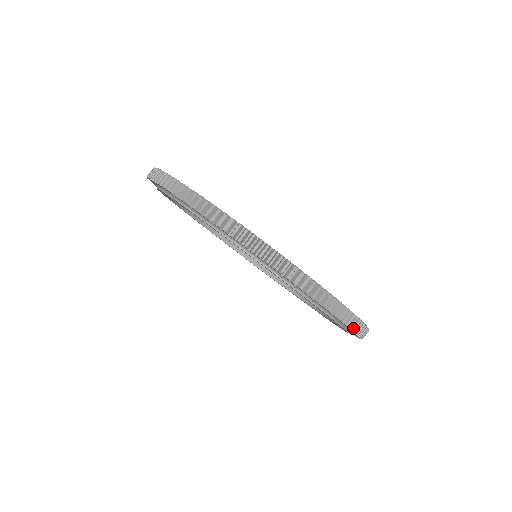
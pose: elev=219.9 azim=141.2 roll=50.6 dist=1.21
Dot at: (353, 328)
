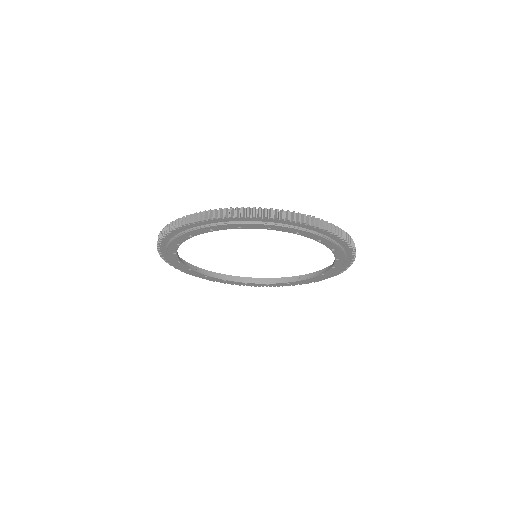
Dot at: (329, 230)
